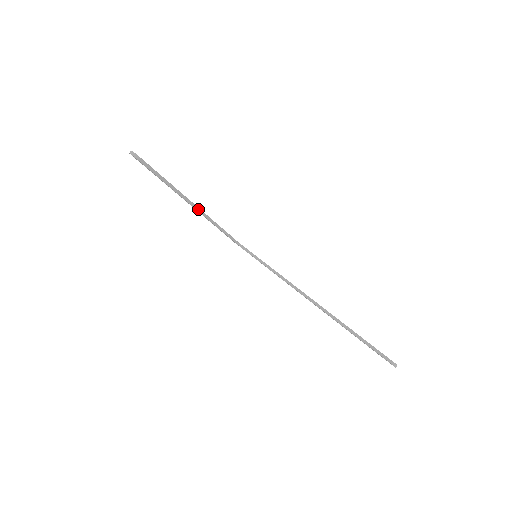
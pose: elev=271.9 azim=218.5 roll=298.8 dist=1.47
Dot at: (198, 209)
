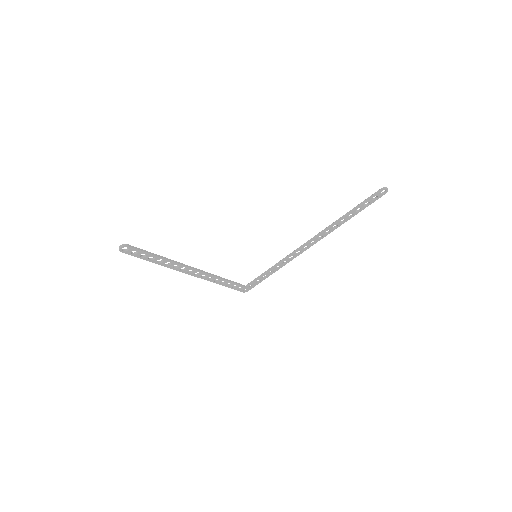
Dot at: (195, 269)
